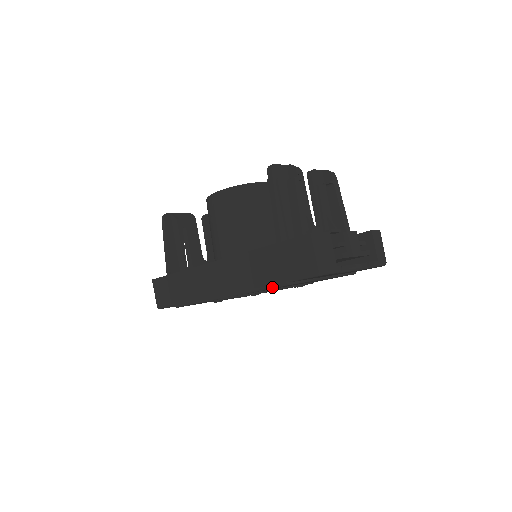
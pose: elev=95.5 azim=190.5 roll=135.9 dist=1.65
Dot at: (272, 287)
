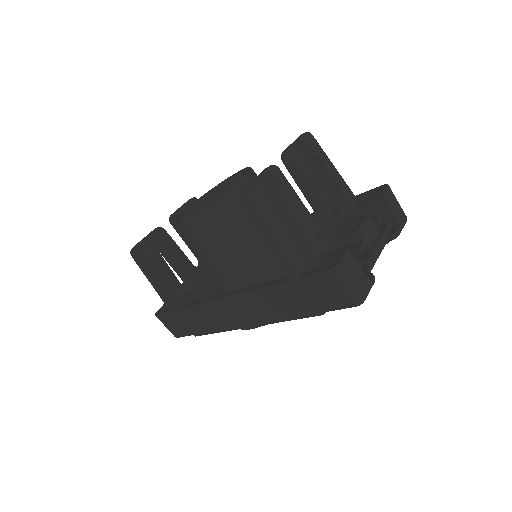
Dot at: occluded
